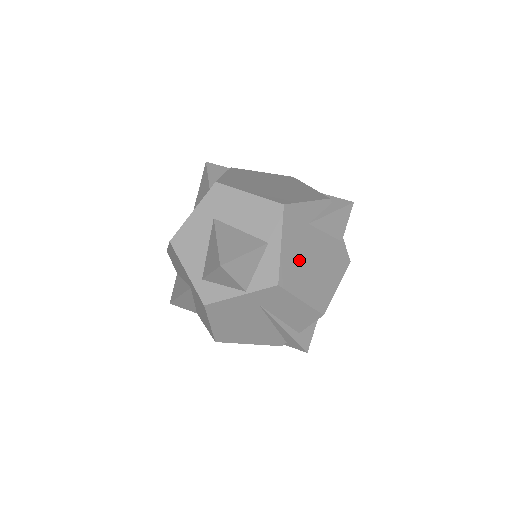
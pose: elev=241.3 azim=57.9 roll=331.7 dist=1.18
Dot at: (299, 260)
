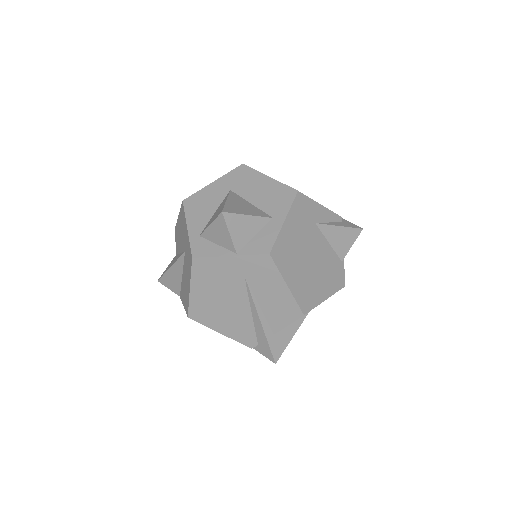
Dot at: (296, 247)
